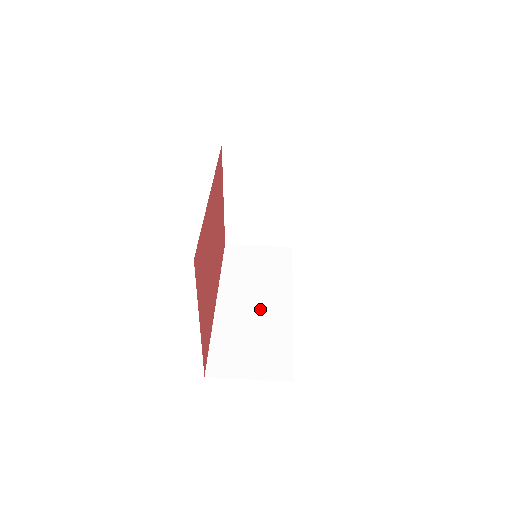
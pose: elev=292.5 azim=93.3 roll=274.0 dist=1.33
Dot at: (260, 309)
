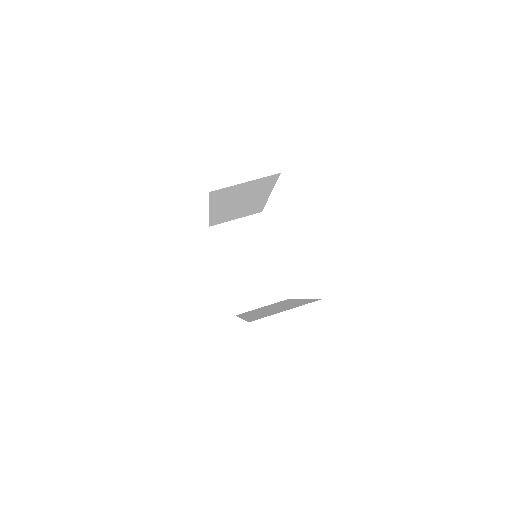
Dot at: occluded
